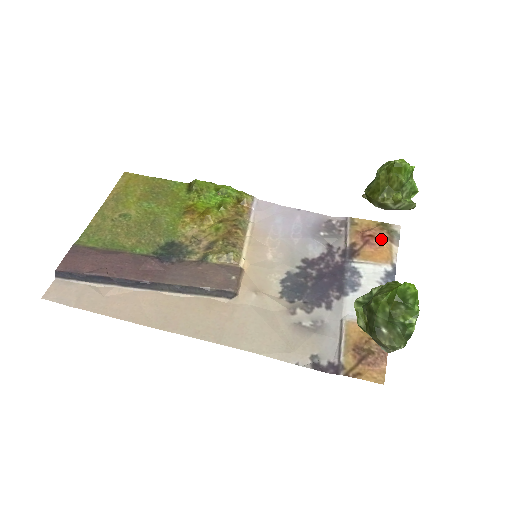
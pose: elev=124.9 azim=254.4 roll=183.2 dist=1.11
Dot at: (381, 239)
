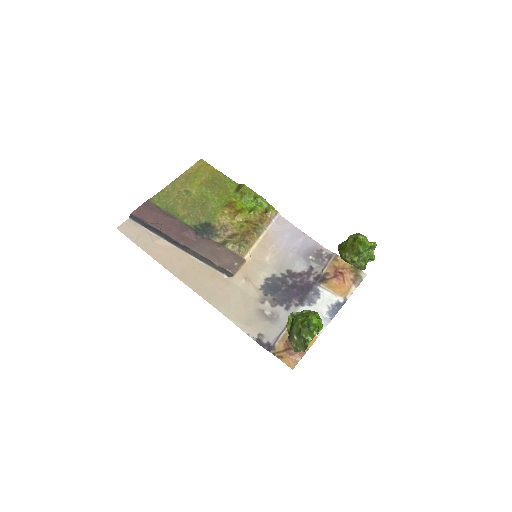
Dot at: (347, 278)
